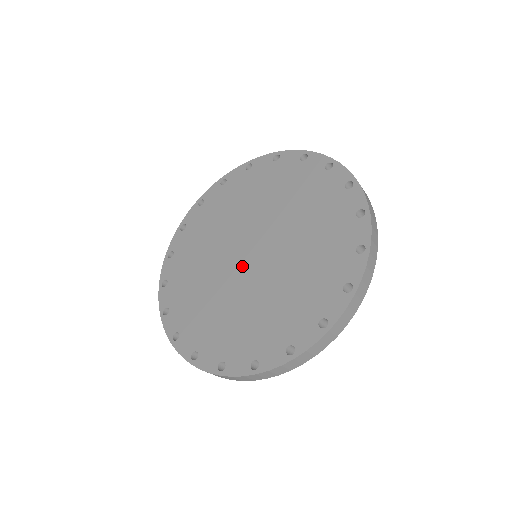
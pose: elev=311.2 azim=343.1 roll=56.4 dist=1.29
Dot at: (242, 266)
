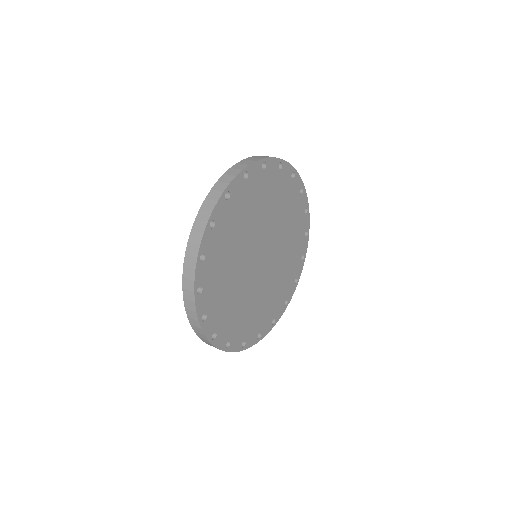
Dot at: occluded
